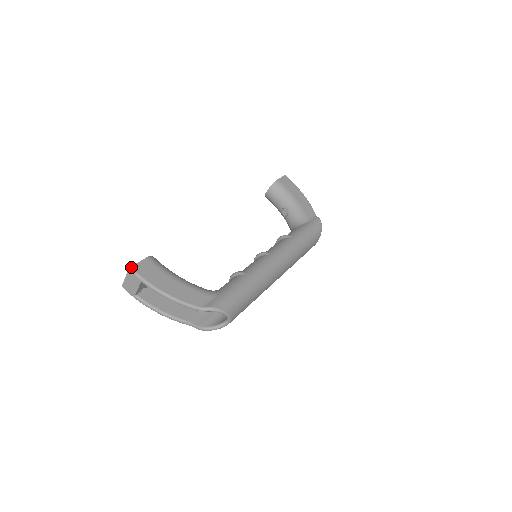
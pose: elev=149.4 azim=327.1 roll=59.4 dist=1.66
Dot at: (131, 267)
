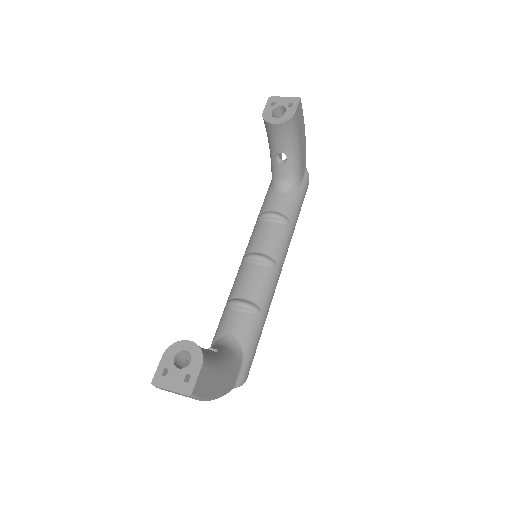
Dot at: (192, 394)
